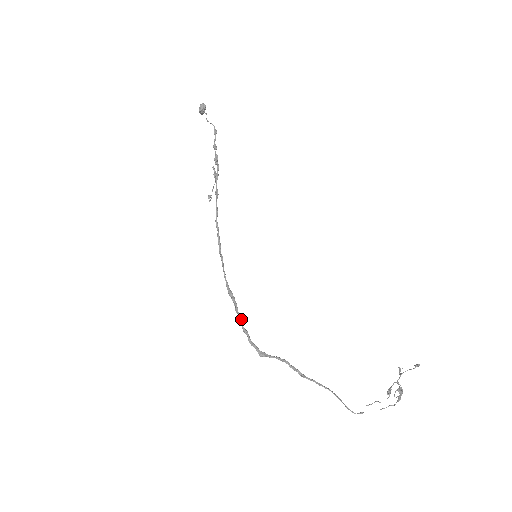
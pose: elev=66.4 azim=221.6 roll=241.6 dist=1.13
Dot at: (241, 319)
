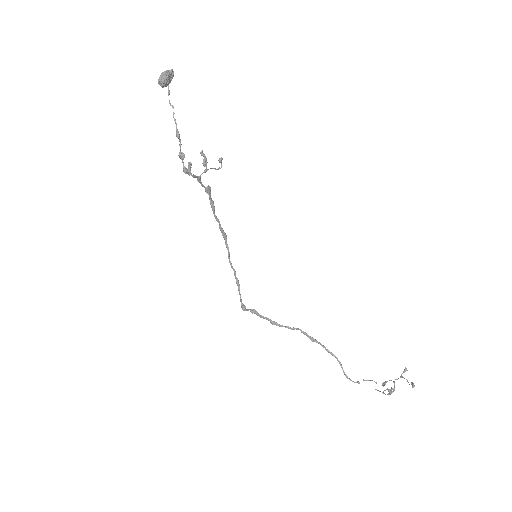
Dot at: occluded
